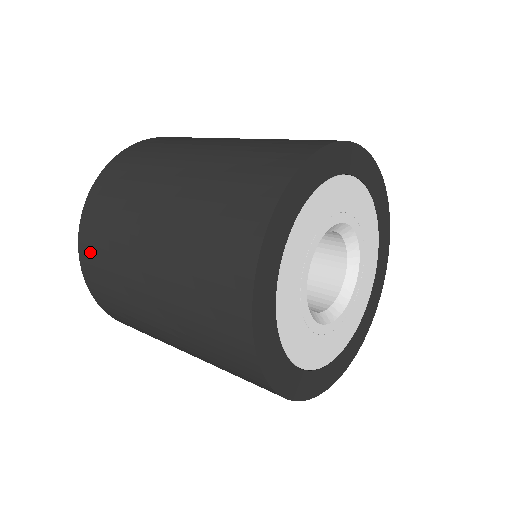
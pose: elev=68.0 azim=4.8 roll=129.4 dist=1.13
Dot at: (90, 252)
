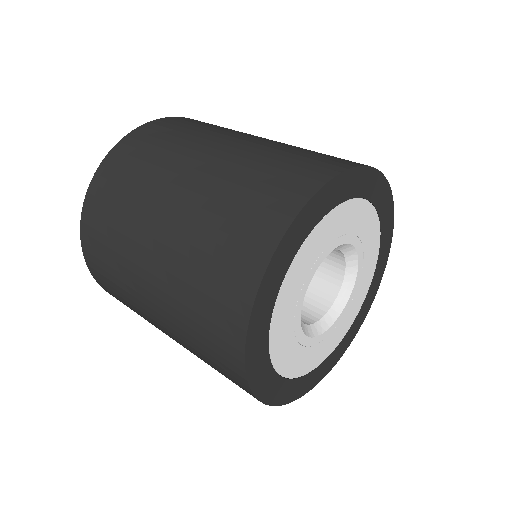
Dot at: (97, 270)
